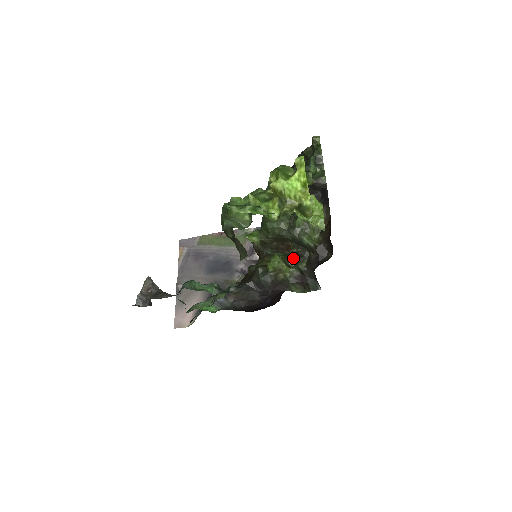
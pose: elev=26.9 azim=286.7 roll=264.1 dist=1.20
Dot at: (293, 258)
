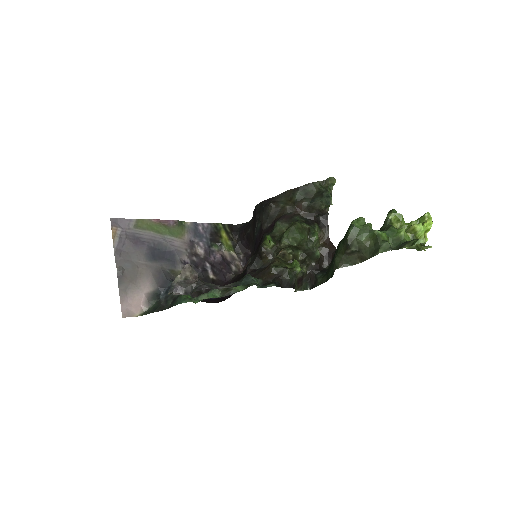
Dot at: occluded
